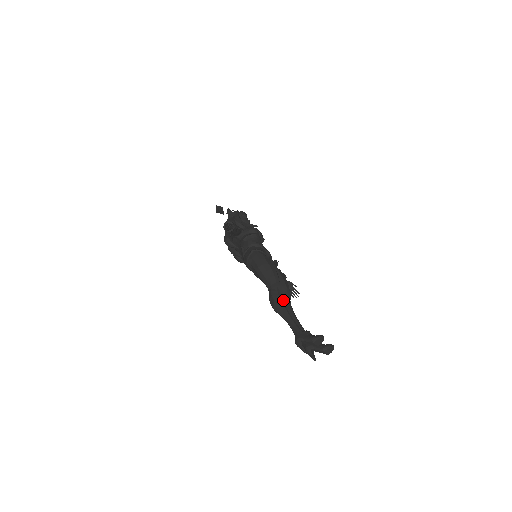
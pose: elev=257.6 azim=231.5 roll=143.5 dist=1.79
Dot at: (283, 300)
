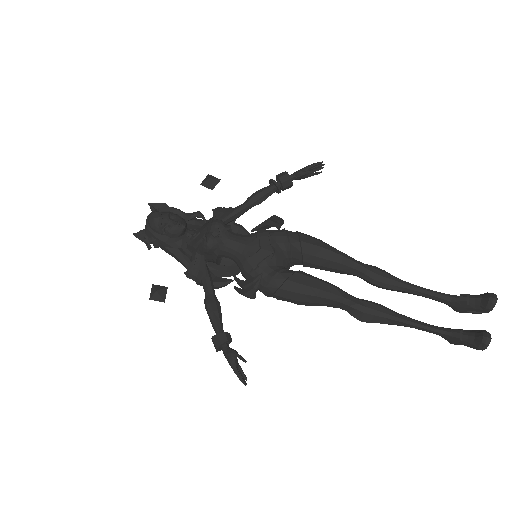
Dot at: occluded
